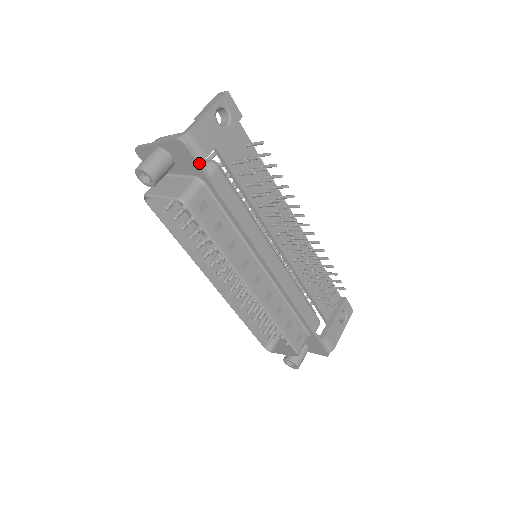
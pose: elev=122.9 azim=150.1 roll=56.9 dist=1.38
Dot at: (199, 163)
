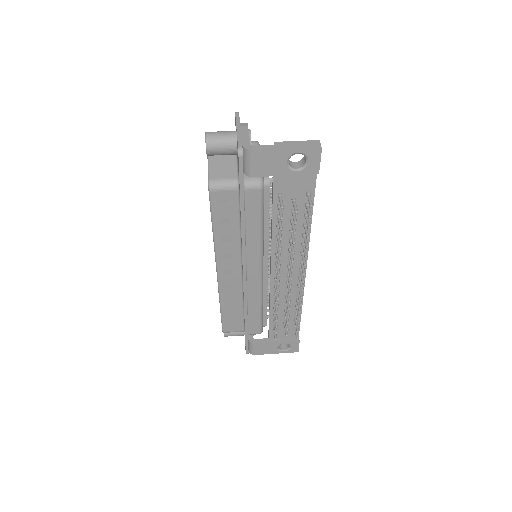
Dot at: (241, 176)
